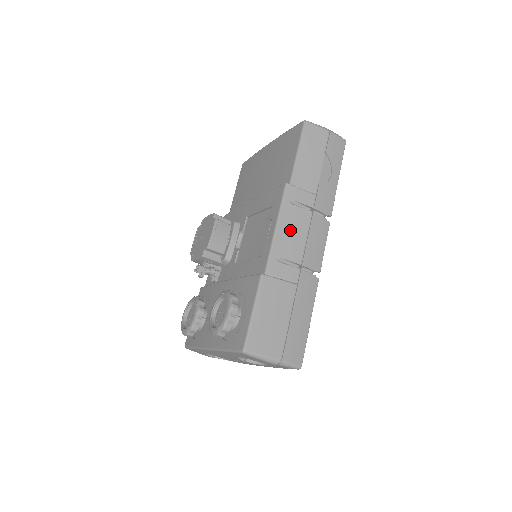
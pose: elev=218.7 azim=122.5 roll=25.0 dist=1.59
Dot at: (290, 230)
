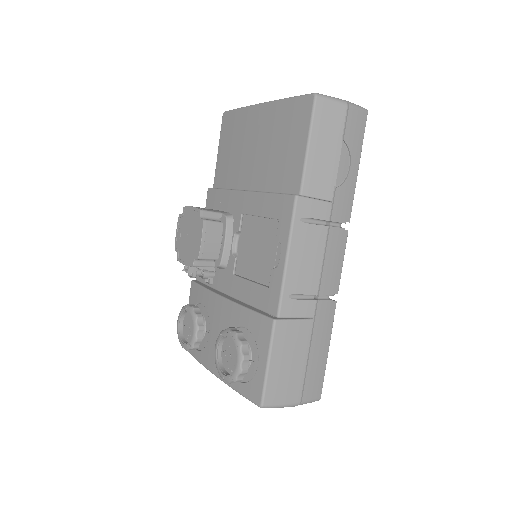
Dot at: (303, 257)
